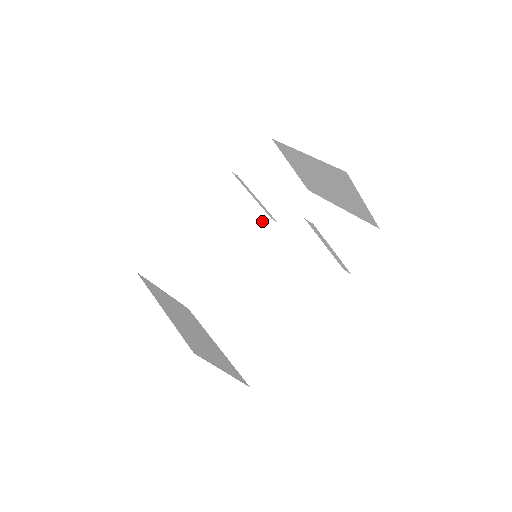
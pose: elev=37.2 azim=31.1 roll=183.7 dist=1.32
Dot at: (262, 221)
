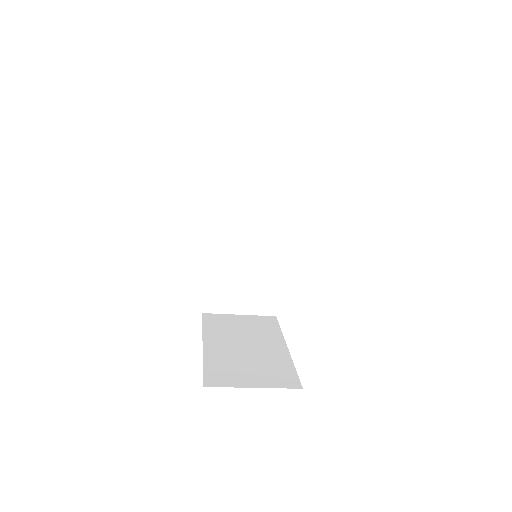
Dot at: (284, 203)
